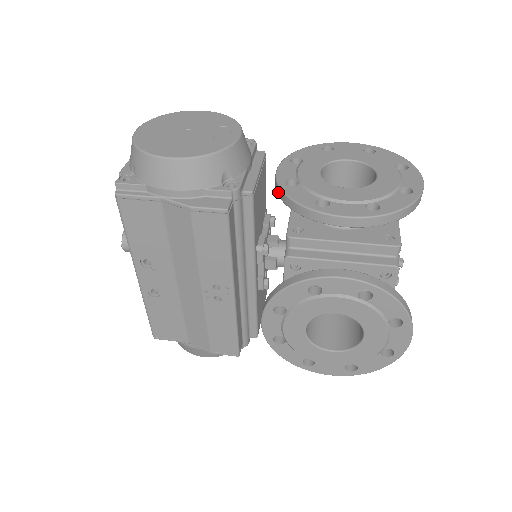
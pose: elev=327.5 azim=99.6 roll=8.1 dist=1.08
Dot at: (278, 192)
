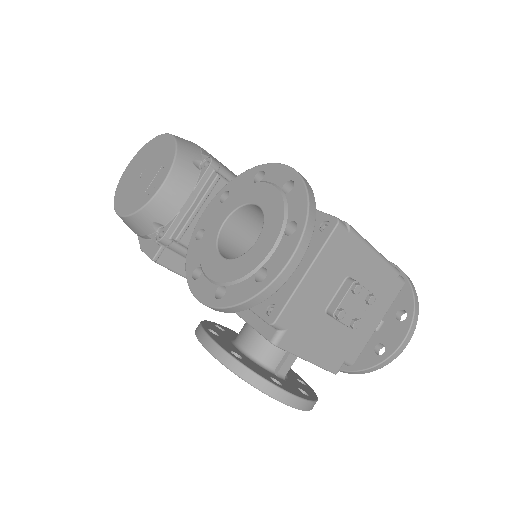
Dot at: occluded
